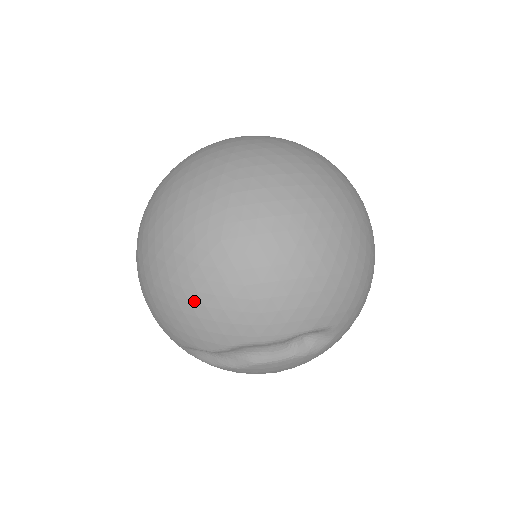
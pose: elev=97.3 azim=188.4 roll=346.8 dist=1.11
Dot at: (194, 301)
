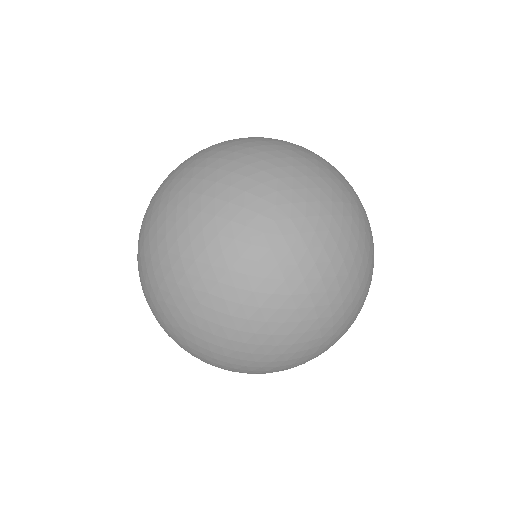
Dot at: occluded
